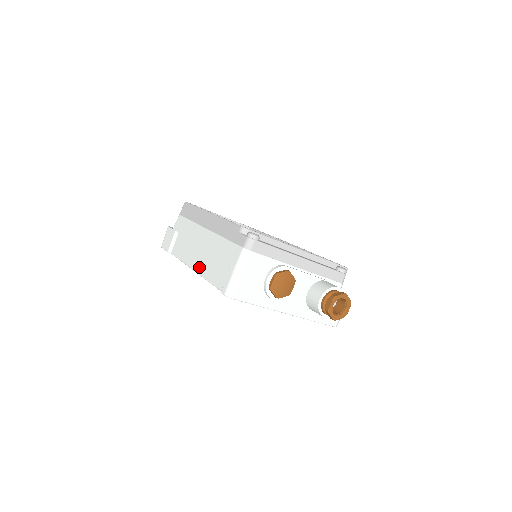
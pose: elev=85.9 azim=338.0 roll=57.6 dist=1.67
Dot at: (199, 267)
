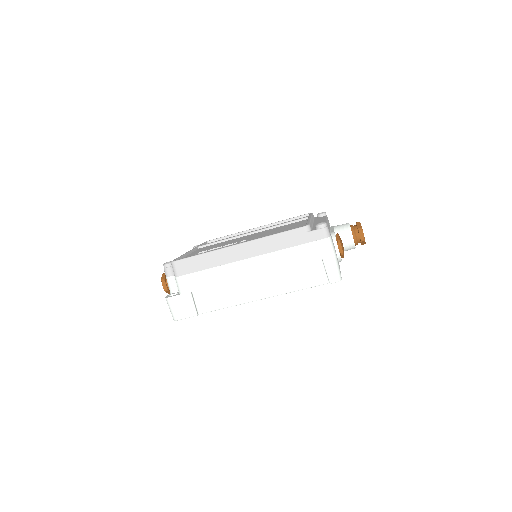
Dot at: (269, 291)
